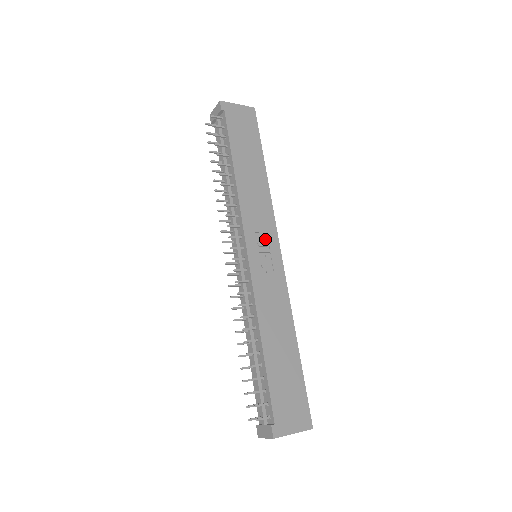
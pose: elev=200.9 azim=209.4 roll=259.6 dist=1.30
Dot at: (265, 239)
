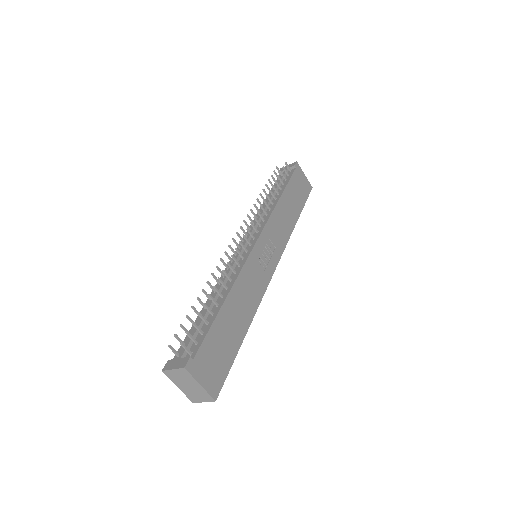
Dot at: (272, 249)
